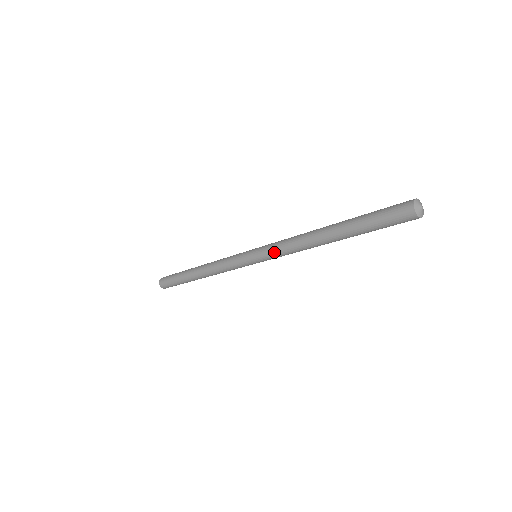
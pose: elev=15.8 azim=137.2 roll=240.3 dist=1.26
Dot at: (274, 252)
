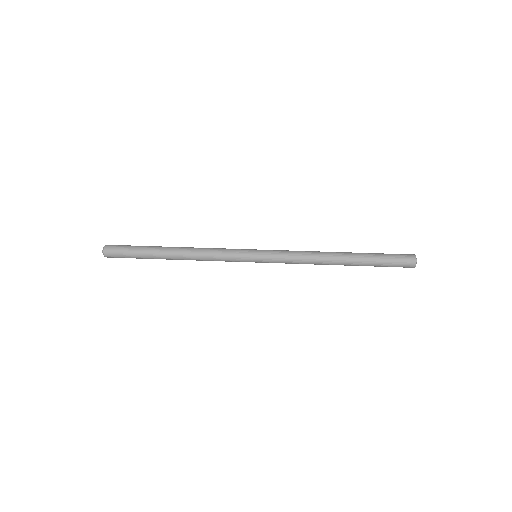
Dot at: (284, 257)
